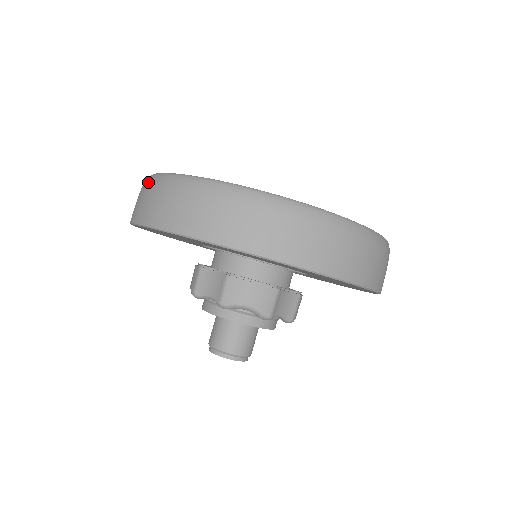
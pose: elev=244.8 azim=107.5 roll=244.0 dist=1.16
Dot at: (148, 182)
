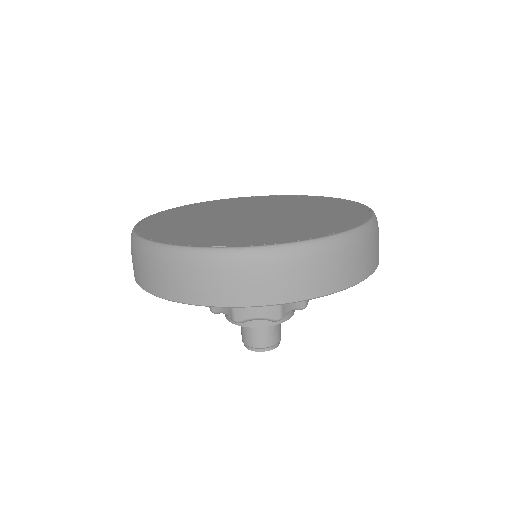
Dot at: (132, 244)
